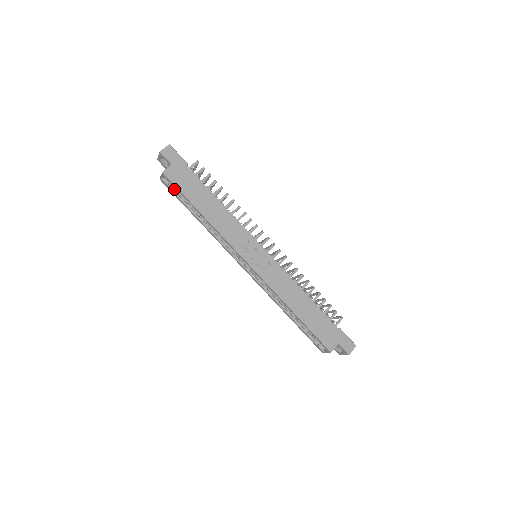
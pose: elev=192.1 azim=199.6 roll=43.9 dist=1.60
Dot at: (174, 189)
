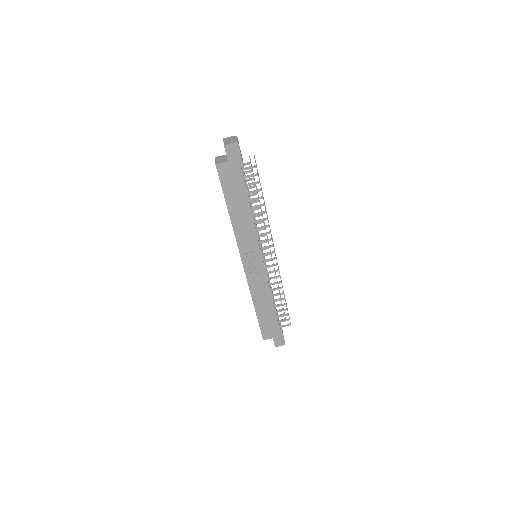
Dot at: occluded
